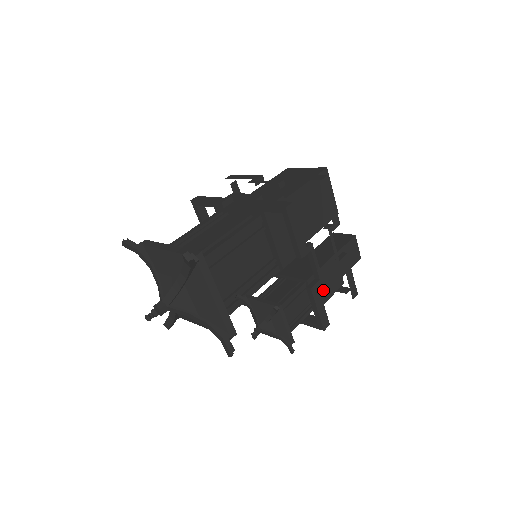
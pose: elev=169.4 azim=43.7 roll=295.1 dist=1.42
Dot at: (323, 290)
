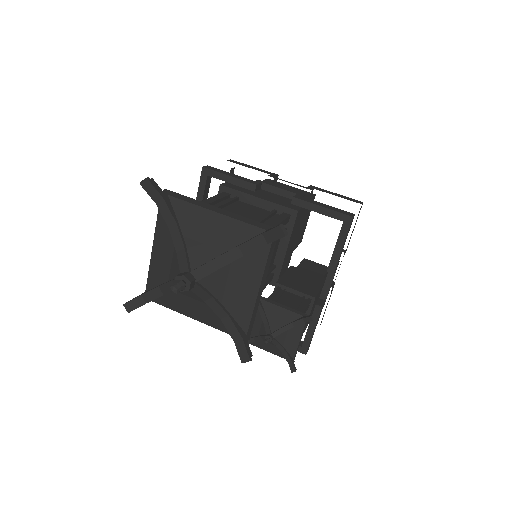
Dot at: (312, 312)
